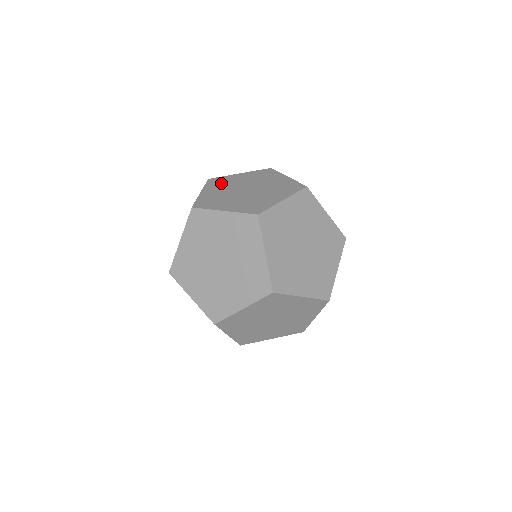
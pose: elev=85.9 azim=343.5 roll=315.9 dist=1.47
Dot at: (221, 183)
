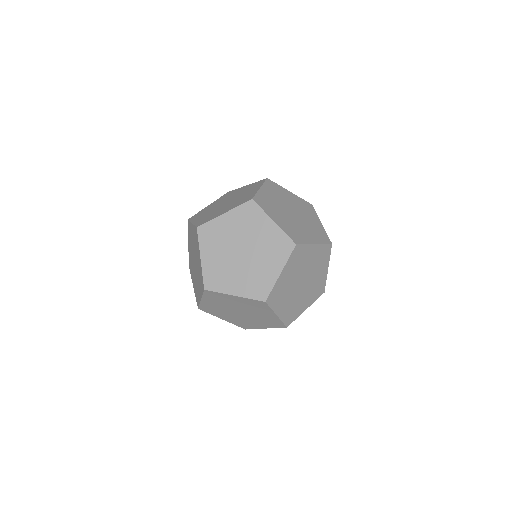
Dot at: occluded
